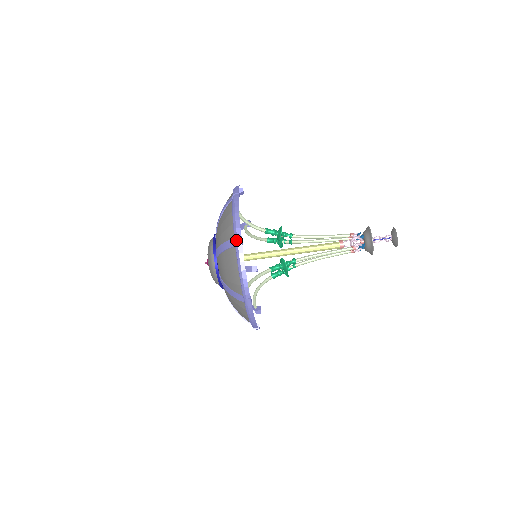
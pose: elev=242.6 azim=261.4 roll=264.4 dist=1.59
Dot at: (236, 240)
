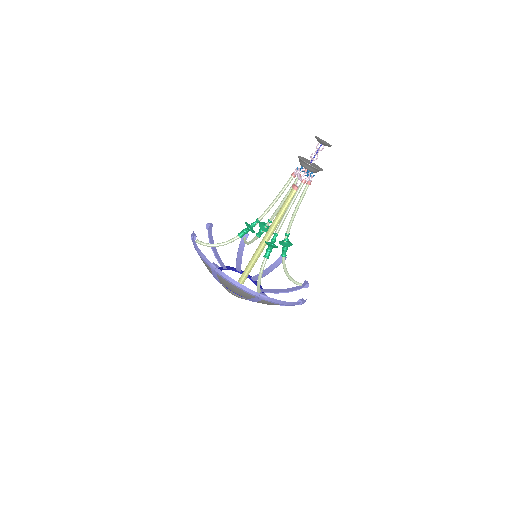
Dot at: occluded
